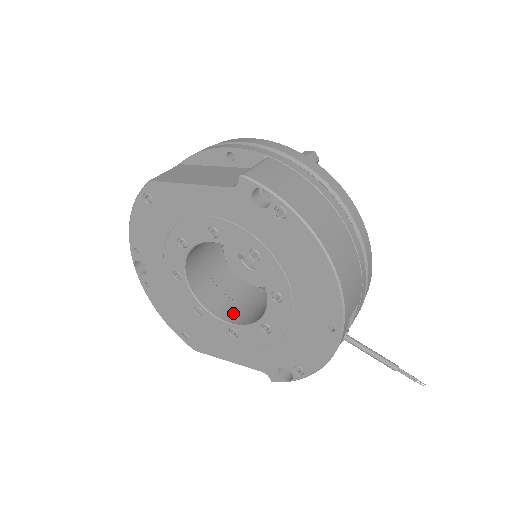
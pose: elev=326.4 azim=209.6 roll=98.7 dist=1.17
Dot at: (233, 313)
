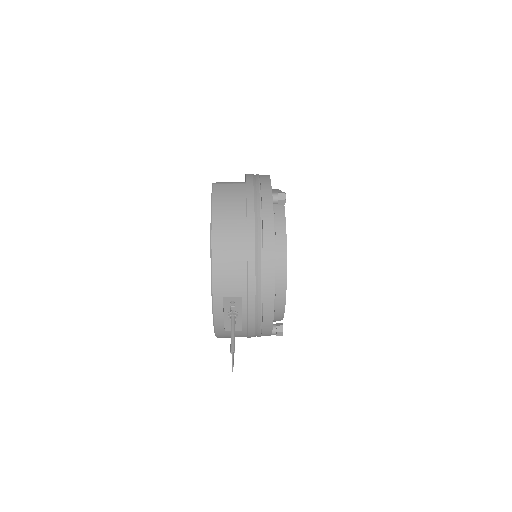
Dot at: occluded
